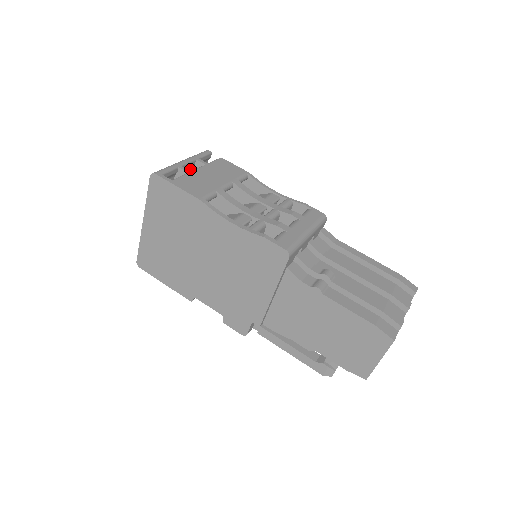
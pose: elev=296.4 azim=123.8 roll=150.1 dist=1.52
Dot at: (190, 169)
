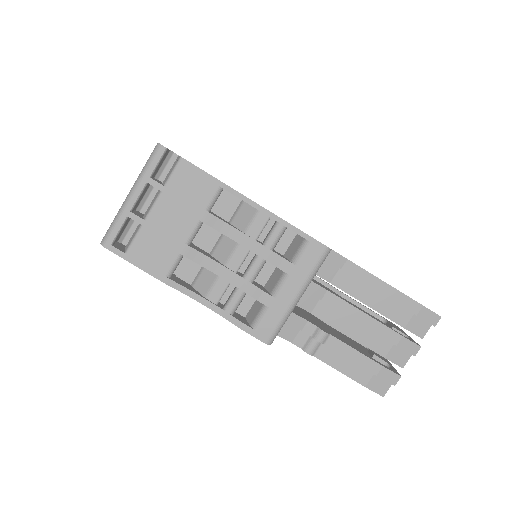
Dot at: occluded
